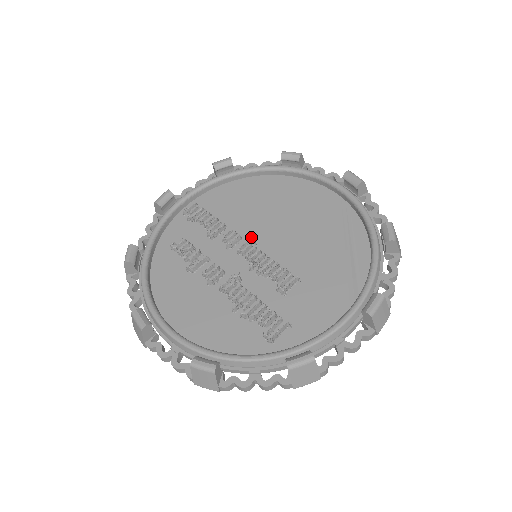
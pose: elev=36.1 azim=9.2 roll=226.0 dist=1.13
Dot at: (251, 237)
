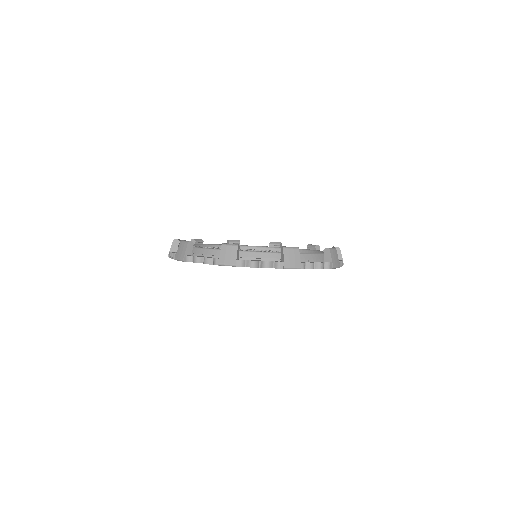
Dot at: occluded
